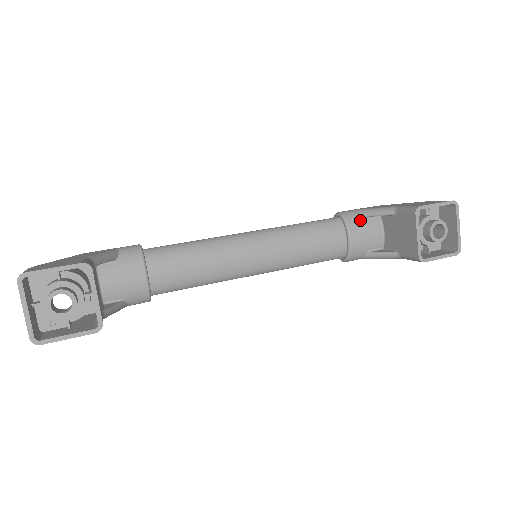
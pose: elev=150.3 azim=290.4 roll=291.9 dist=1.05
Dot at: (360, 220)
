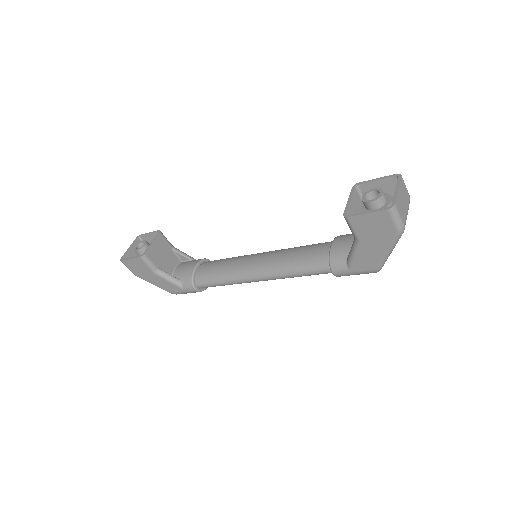
Dot at: (349, 234)
